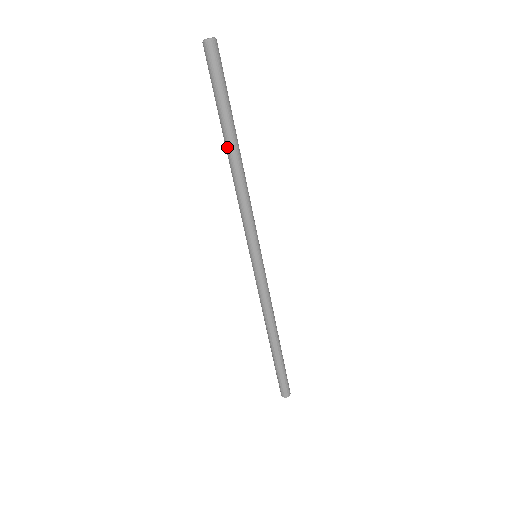
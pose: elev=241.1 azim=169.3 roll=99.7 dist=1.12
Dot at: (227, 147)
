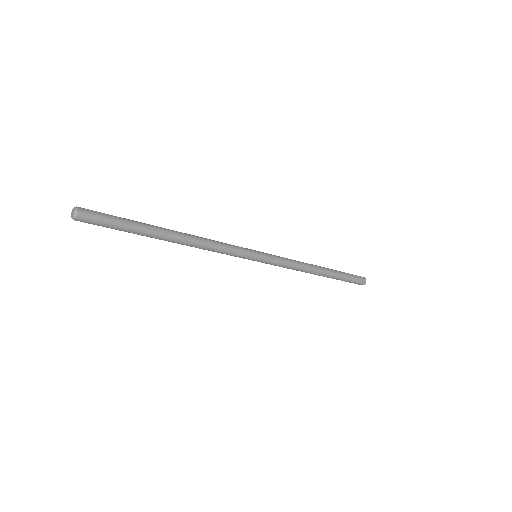
Dot at: occluded
